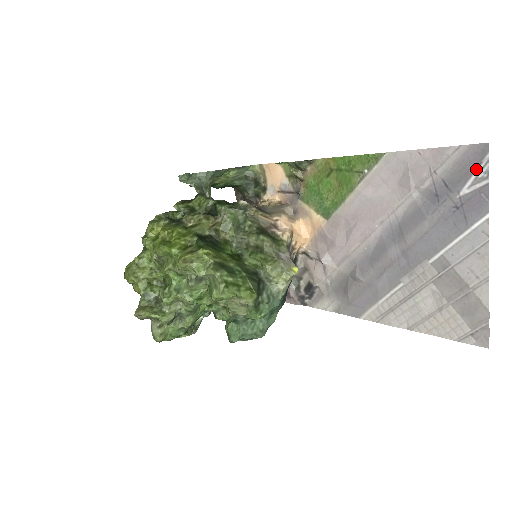
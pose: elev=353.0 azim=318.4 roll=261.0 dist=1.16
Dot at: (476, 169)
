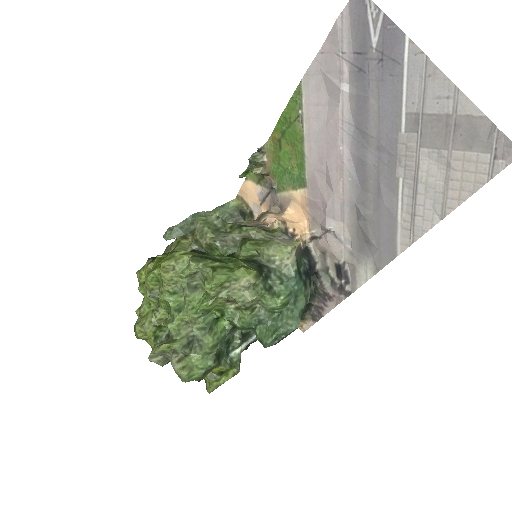
Dot at: (367, 15)
